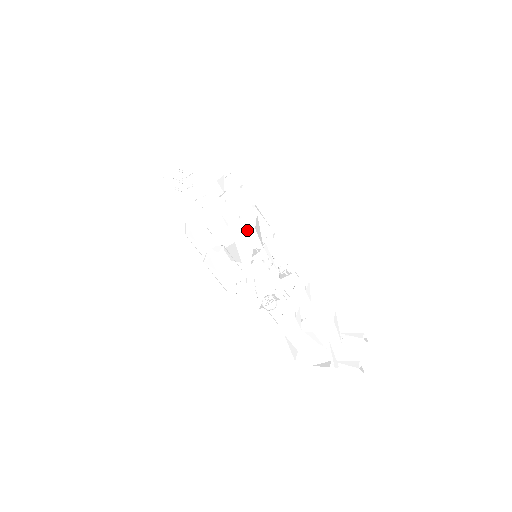
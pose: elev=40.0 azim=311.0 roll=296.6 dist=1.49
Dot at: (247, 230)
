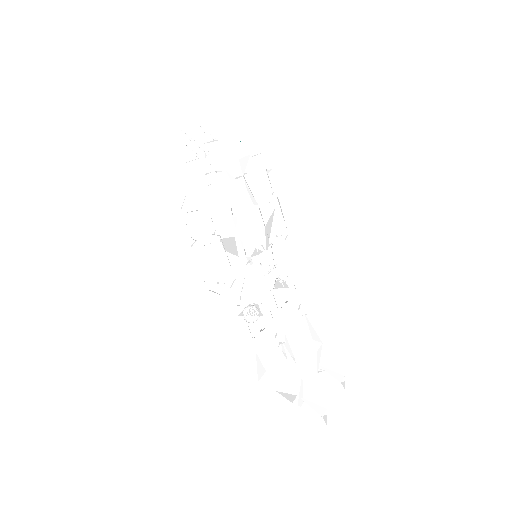
Dot at: occluded
